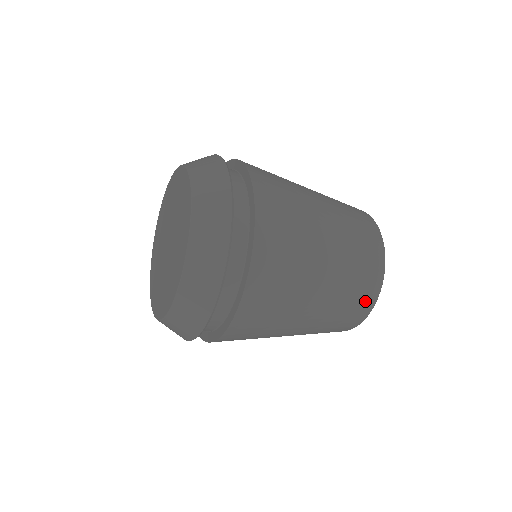
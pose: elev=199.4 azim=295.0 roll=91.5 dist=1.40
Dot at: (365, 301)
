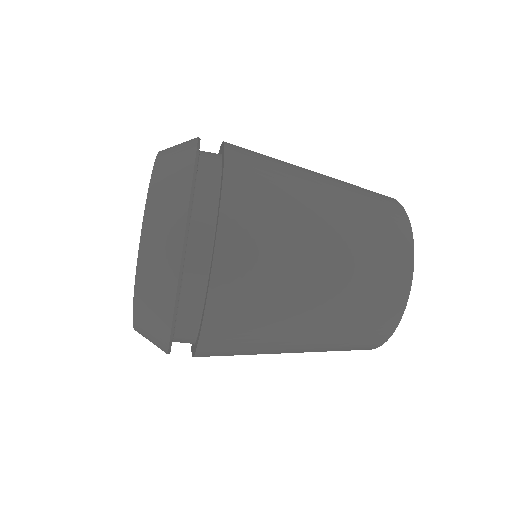
Dot at: (394, 281)
